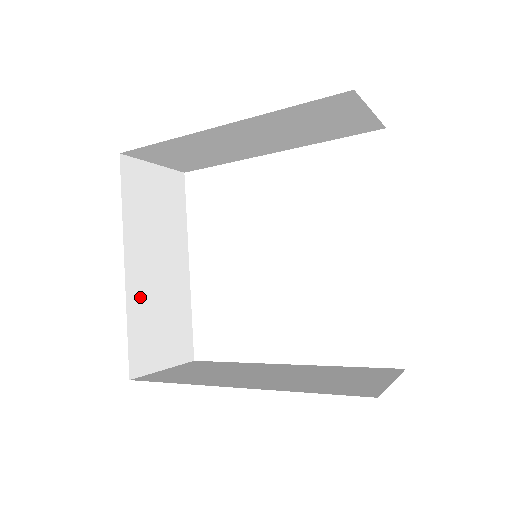
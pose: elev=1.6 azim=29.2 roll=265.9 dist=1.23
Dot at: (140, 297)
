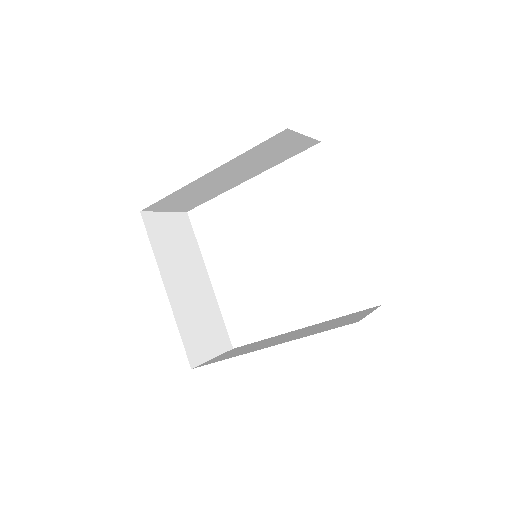
Dot at: (182, 309)
